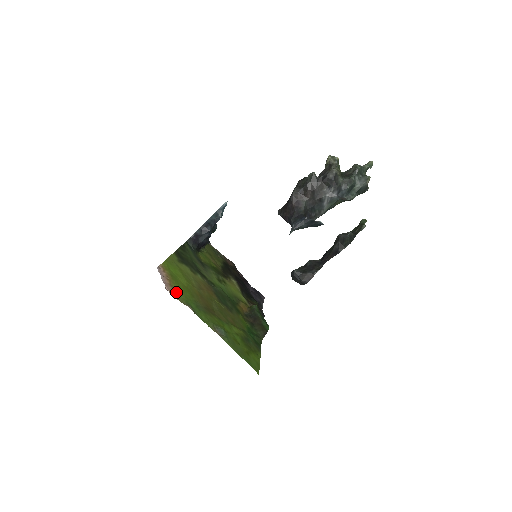
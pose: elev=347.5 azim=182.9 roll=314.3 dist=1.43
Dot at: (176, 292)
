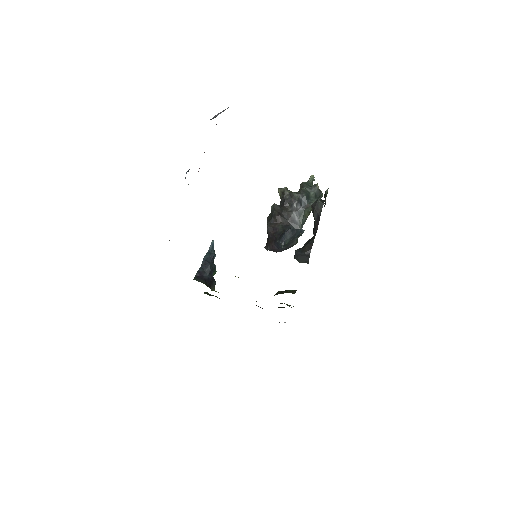
Dot at: occluded
